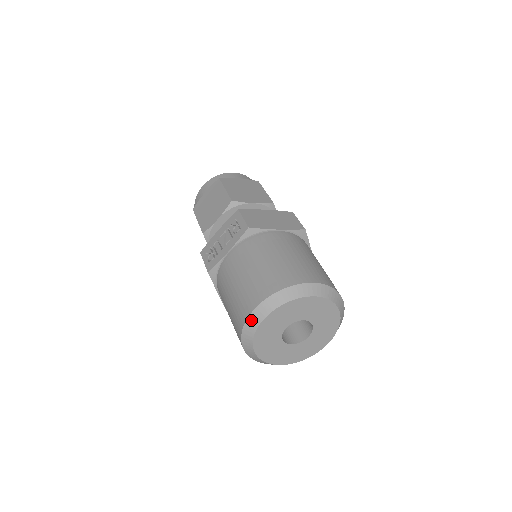
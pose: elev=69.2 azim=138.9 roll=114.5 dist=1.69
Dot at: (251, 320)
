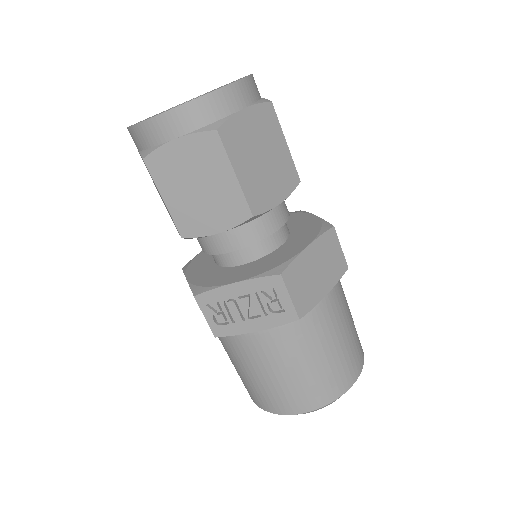
Dot at: occluded
